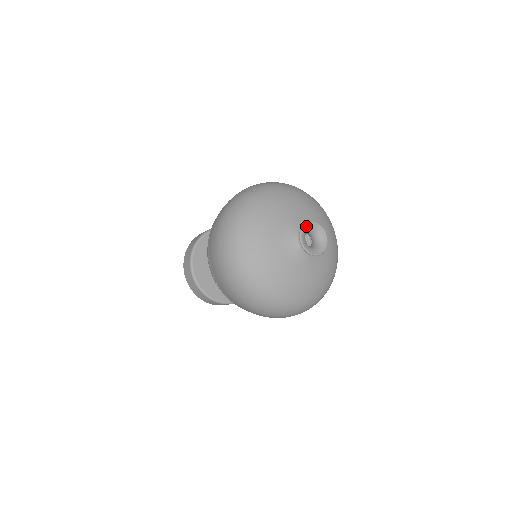
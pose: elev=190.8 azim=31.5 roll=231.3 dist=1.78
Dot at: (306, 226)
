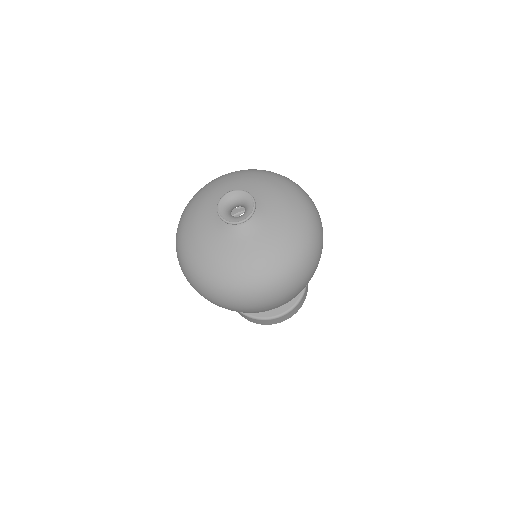
Dot at: (233, 193)
